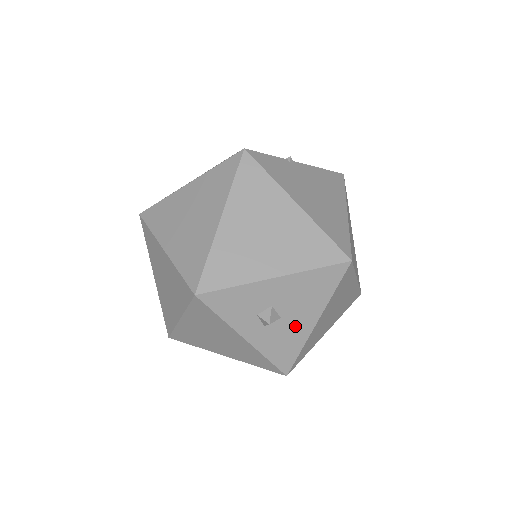
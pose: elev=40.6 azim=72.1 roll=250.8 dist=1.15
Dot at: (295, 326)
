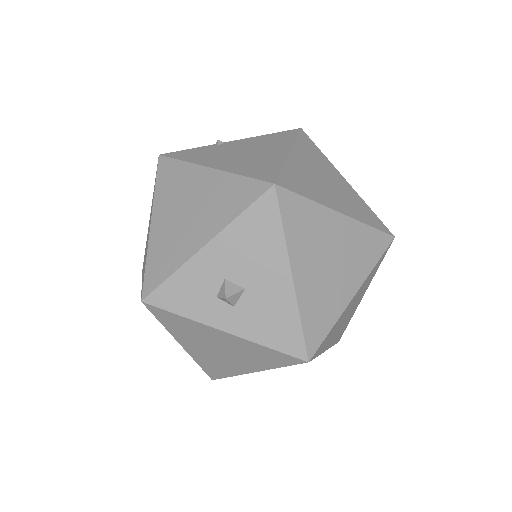
Dot at: (269, 292)
